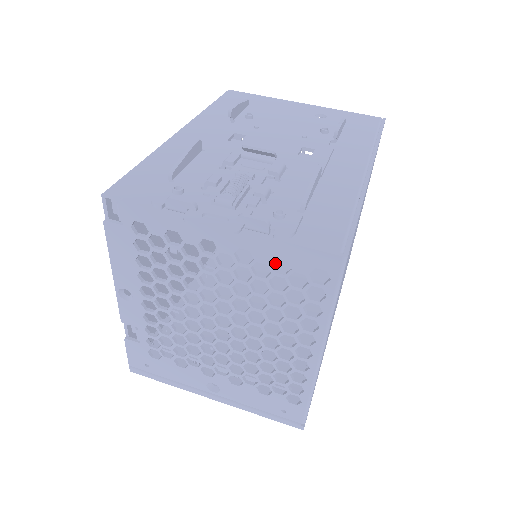
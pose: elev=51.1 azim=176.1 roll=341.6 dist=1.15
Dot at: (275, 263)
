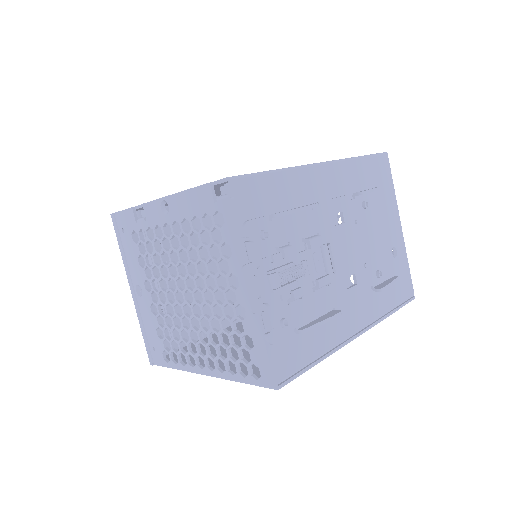
Dot at: occluded
